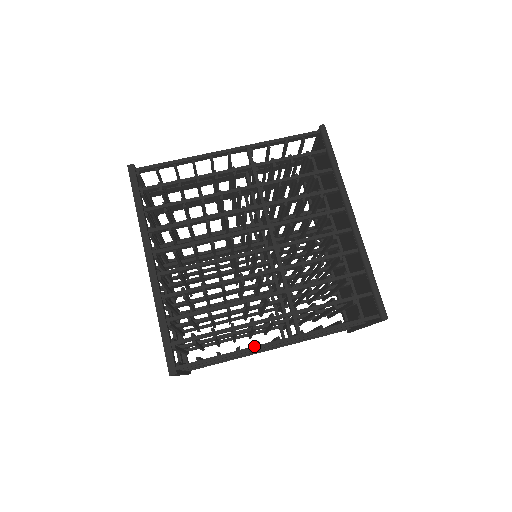
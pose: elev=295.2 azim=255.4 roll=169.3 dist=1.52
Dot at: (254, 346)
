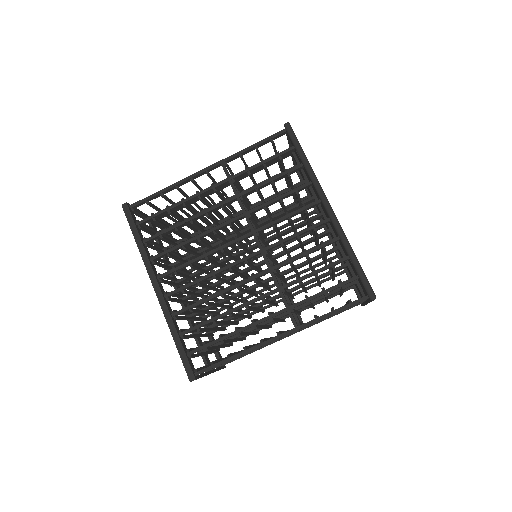
Dot at: occluded
